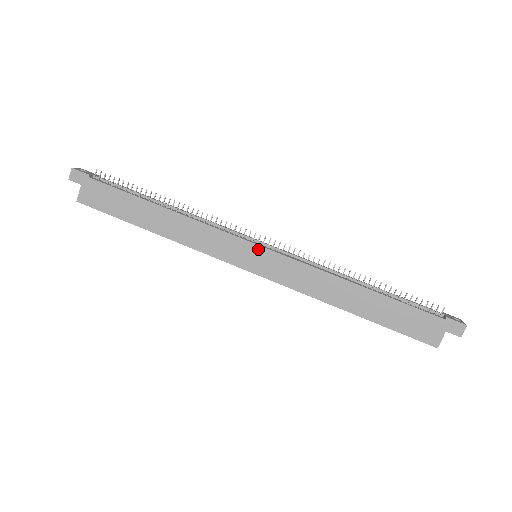
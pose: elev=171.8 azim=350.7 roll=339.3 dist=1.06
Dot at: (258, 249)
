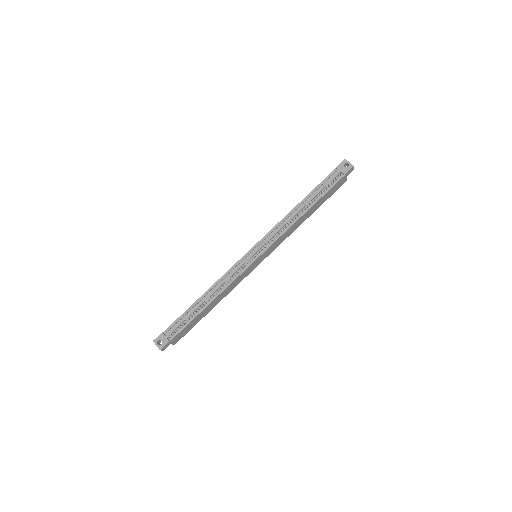
Dot at: (259, 258)
